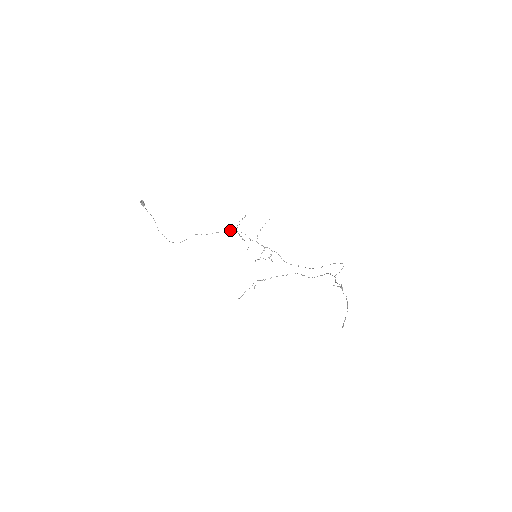
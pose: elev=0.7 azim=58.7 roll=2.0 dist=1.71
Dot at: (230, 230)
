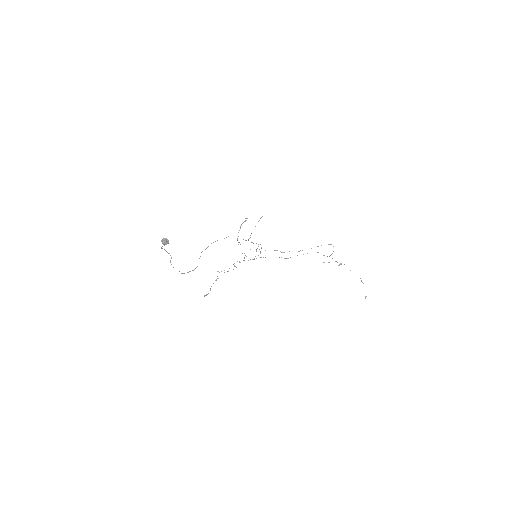
Dot at: occluded
